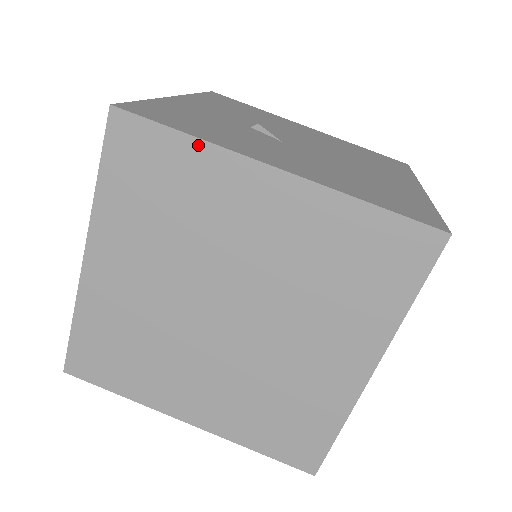
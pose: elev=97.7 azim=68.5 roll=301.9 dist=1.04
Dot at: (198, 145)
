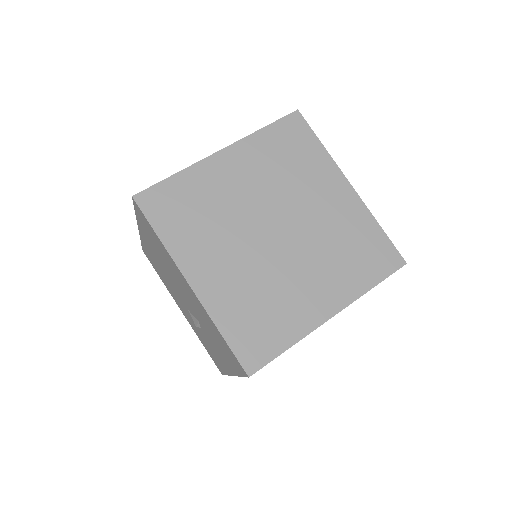
Dot at: (324, 151)
